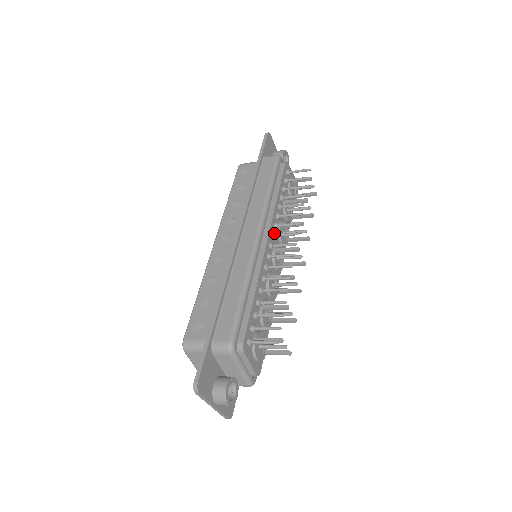
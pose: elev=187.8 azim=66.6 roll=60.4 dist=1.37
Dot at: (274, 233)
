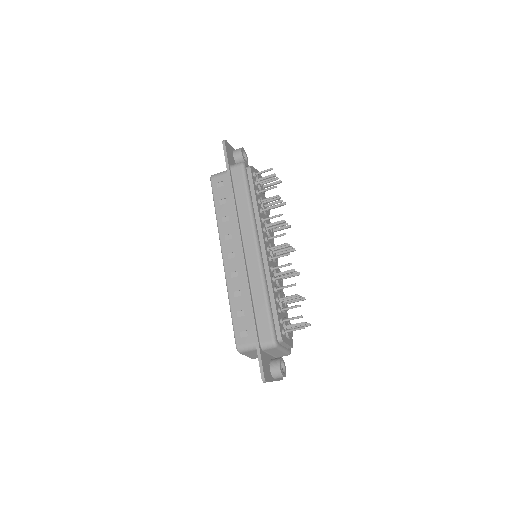
Dot at: (267, 238)
